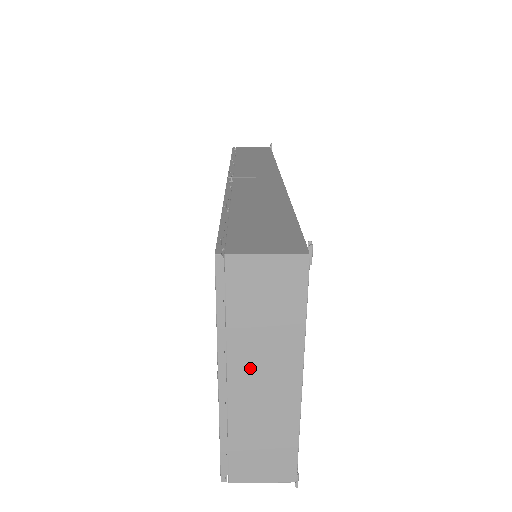
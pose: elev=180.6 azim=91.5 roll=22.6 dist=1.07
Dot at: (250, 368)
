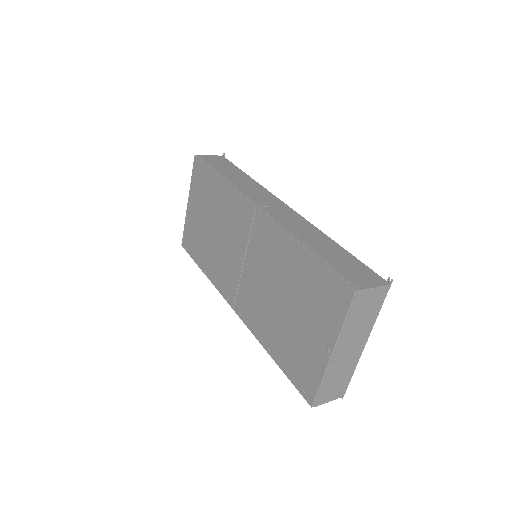
Dot at: (348, 344)
